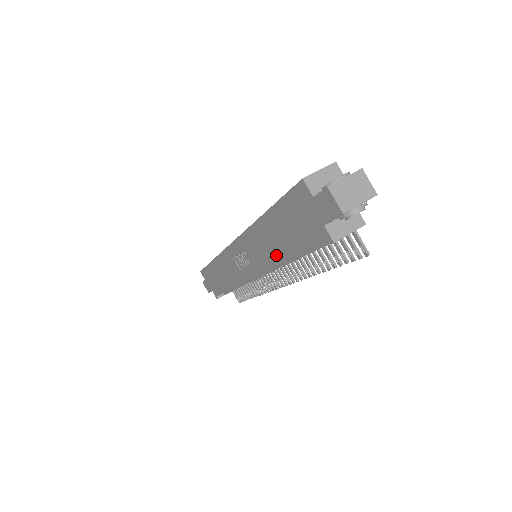
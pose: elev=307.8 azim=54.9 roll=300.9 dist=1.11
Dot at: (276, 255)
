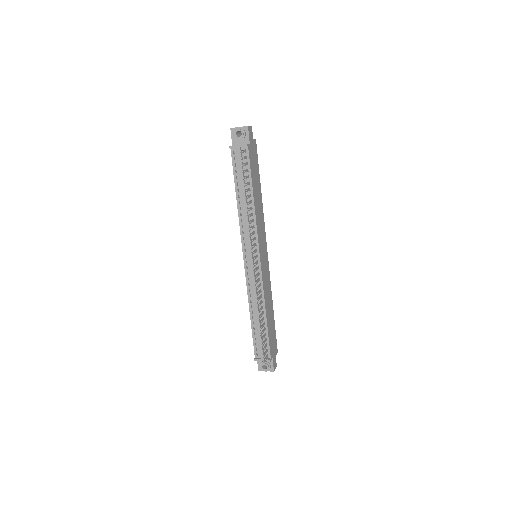
Dot at: occluded
